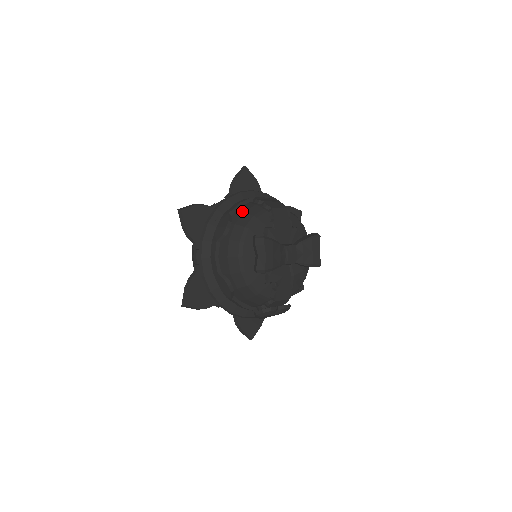
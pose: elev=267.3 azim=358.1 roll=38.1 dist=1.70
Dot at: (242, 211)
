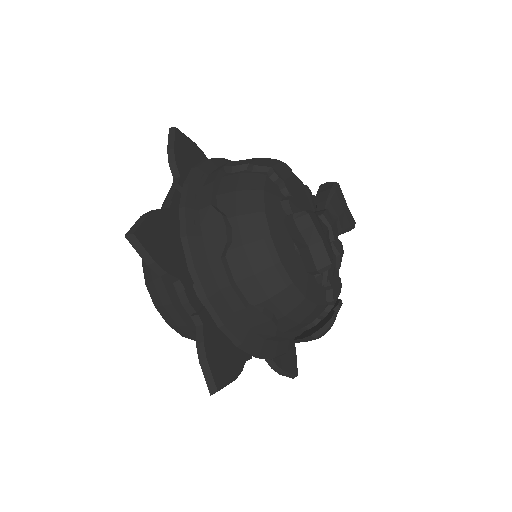
Dot at: (230, 191)
